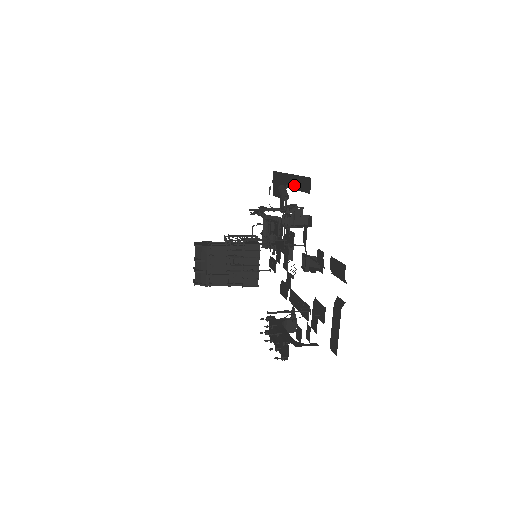
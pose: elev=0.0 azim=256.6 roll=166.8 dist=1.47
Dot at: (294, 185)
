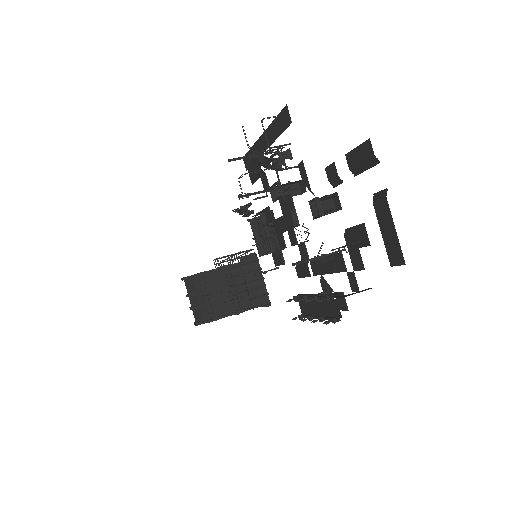
Dot at: (270, 139)
